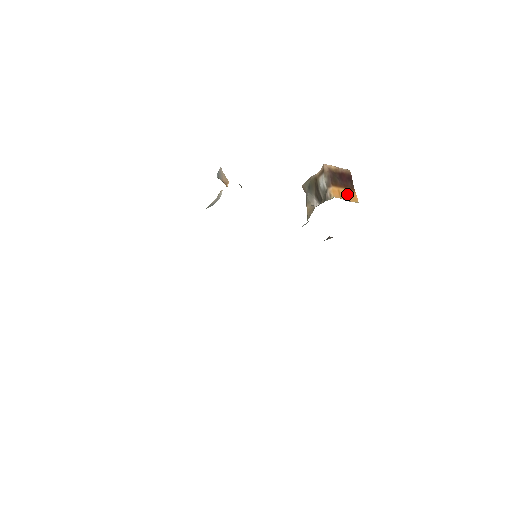
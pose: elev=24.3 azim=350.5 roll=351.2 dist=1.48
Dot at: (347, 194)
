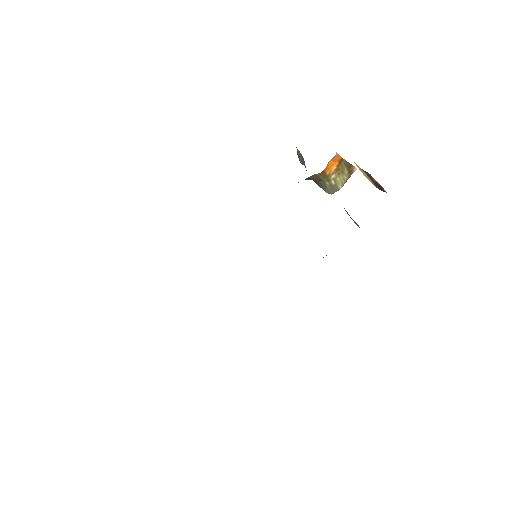
Dot at: (367, 176)
